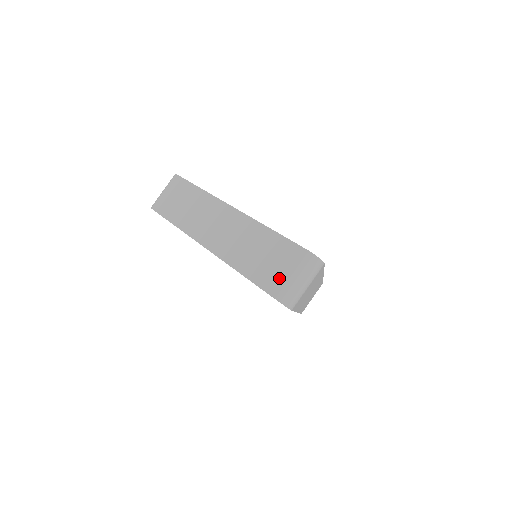
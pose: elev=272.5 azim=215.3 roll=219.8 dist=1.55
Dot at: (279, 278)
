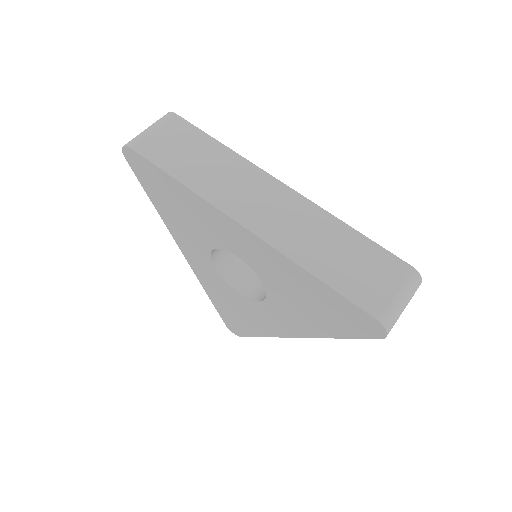
Dot at: (380, 295)
